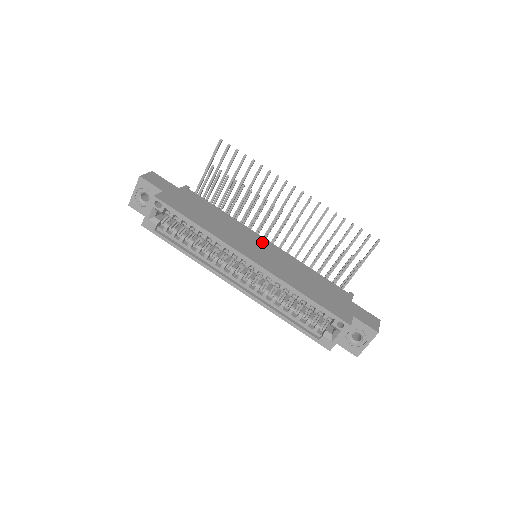
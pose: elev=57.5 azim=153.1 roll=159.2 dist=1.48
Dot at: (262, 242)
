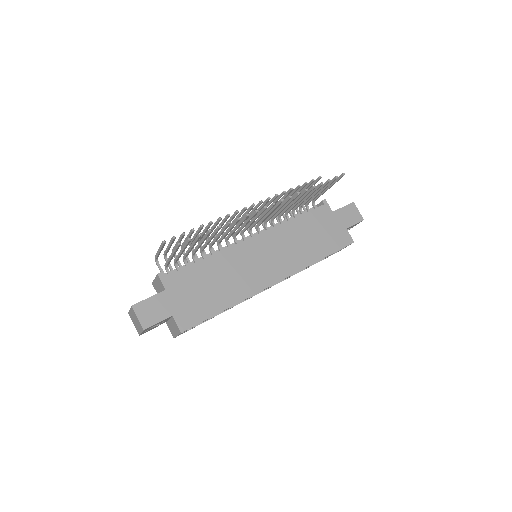
Dot at: (255, 247)
